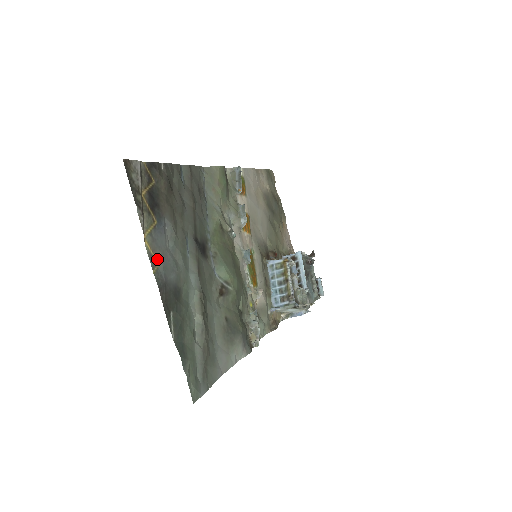
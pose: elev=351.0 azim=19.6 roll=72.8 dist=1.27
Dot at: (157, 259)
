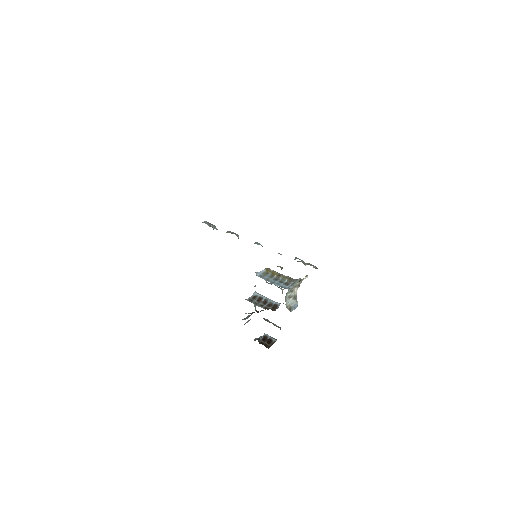
Dot at: occluded
